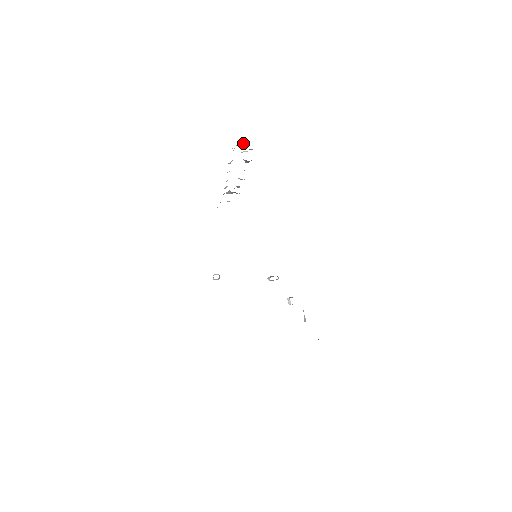
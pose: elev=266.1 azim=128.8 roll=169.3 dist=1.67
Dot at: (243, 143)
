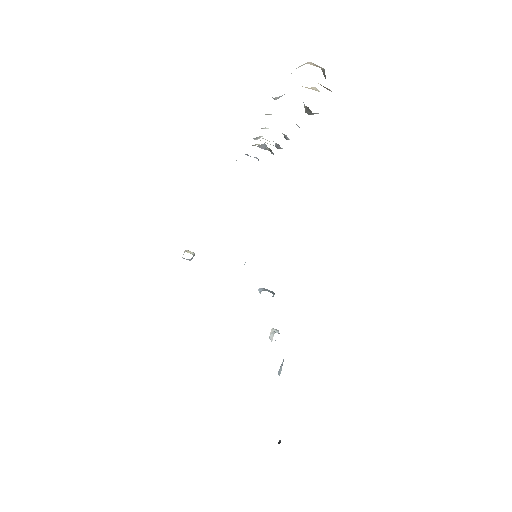
Dot at: (319, 66)
